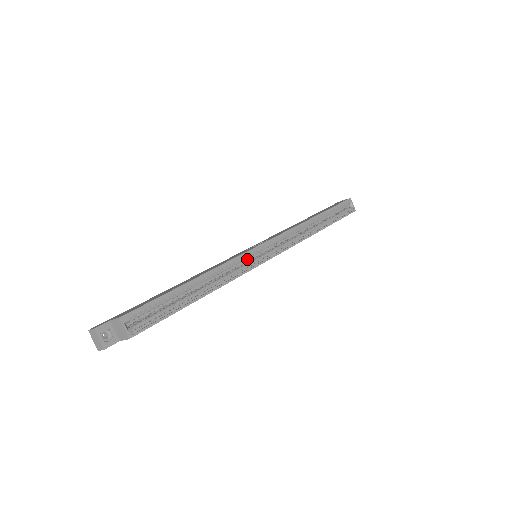
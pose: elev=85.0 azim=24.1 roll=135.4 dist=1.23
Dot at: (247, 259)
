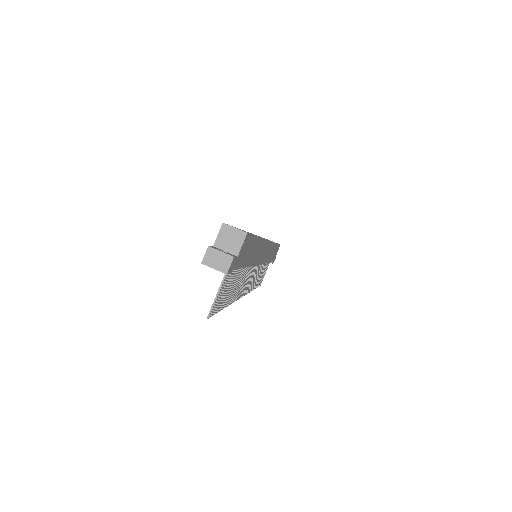
Dot at: occluded
